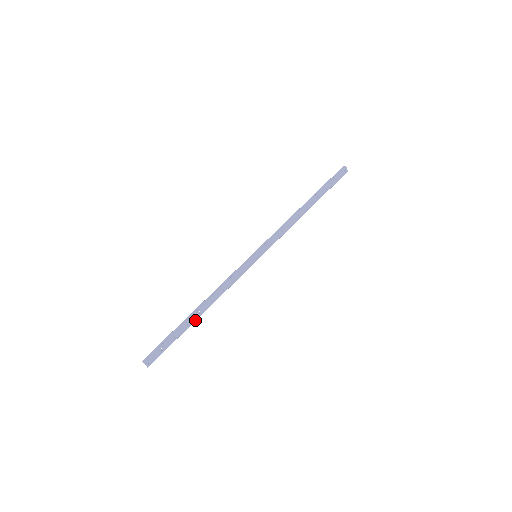
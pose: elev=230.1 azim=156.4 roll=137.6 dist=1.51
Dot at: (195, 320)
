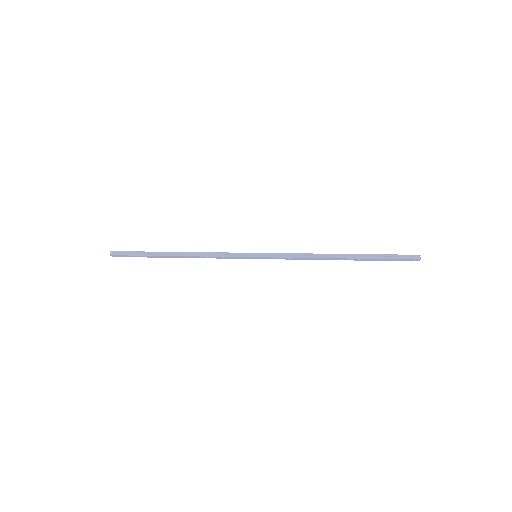
Dot at: (169, 257)
